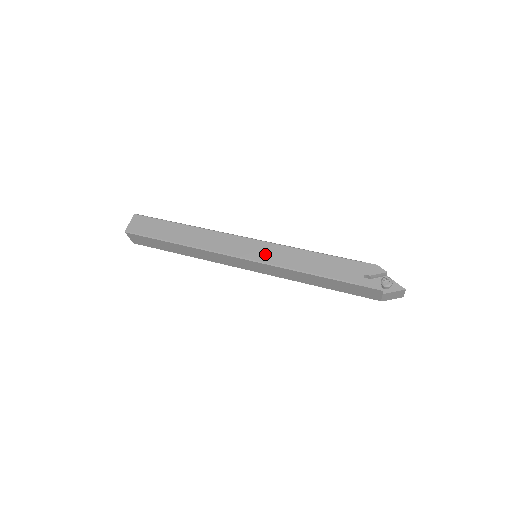
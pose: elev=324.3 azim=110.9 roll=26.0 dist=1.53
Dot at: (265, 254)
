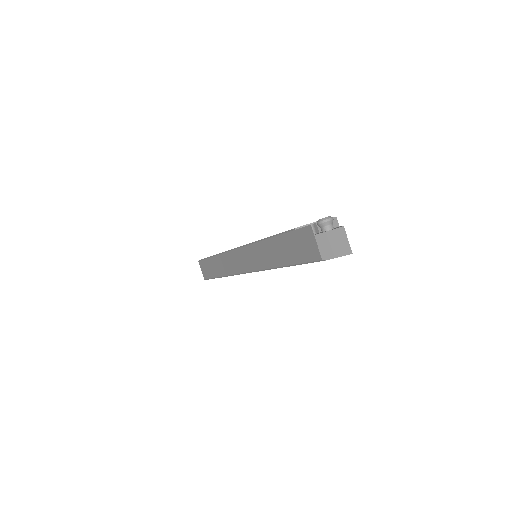
Dot at: occluded
